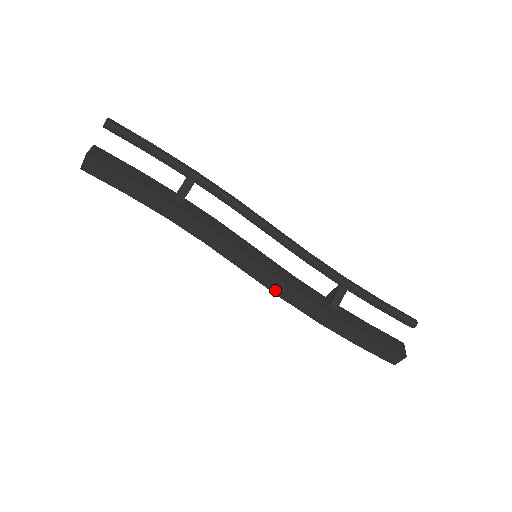
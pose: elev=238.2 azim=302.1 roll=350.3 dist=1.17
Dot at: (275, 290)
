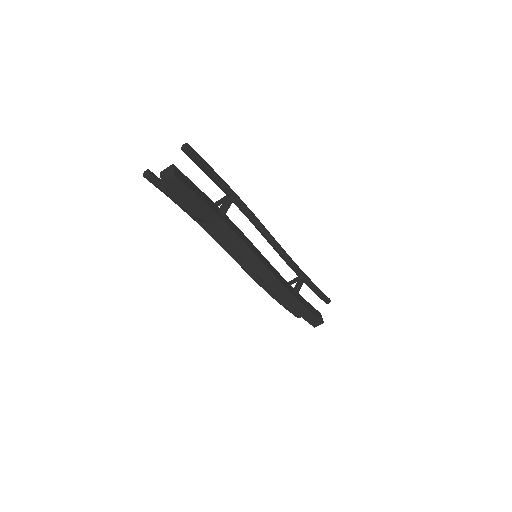
Dot at: (268, 282)
